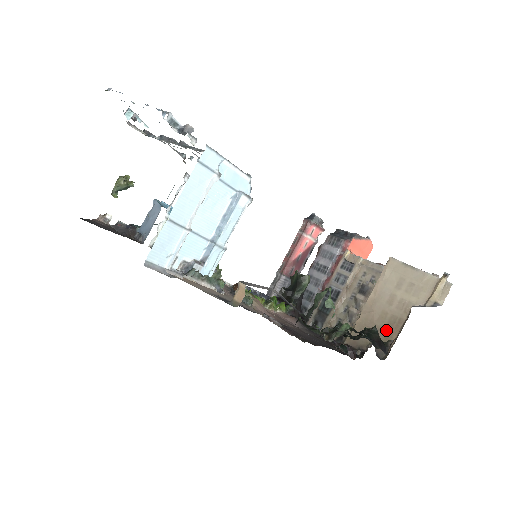
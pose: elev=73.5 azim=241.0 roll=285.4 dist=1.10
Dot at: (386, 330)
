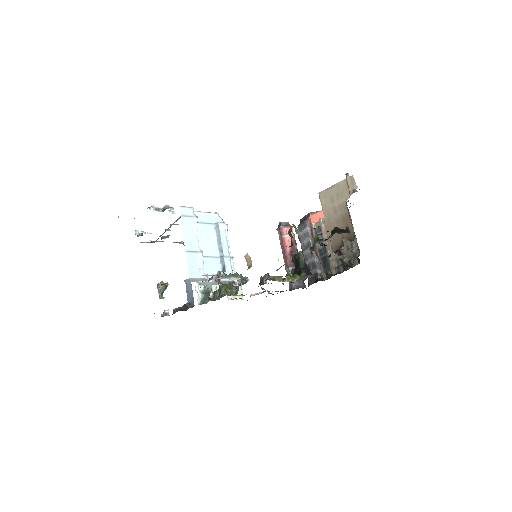
Dot at: (344, 226)
